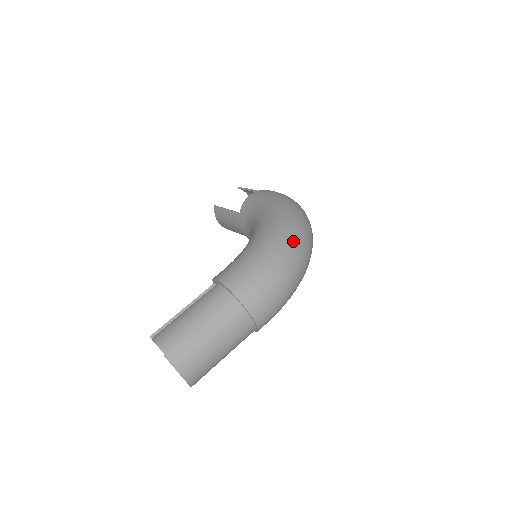
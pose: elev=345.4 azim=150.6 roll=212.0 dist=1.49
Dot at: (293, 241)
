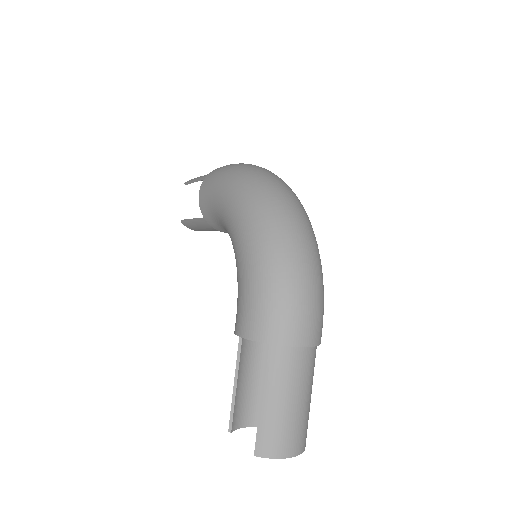
Dot at: (276, 228)
